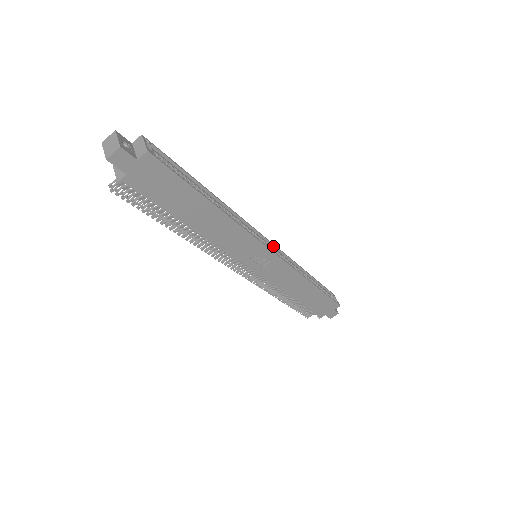
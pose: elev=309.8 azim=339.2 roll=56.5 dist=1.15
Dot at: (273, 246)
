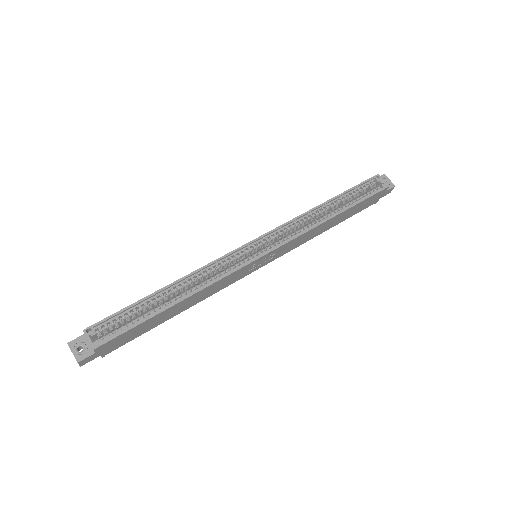
Dot at: (265, 236)
